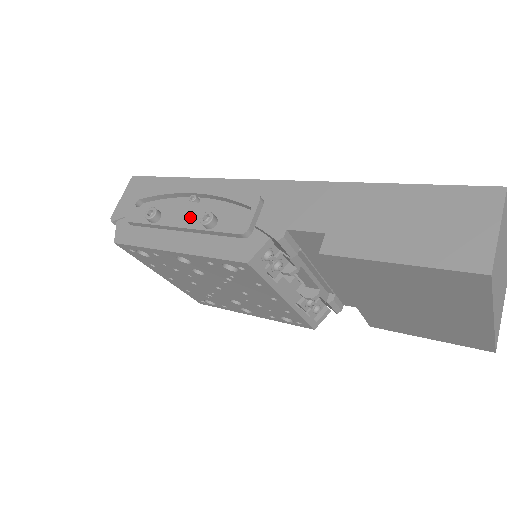
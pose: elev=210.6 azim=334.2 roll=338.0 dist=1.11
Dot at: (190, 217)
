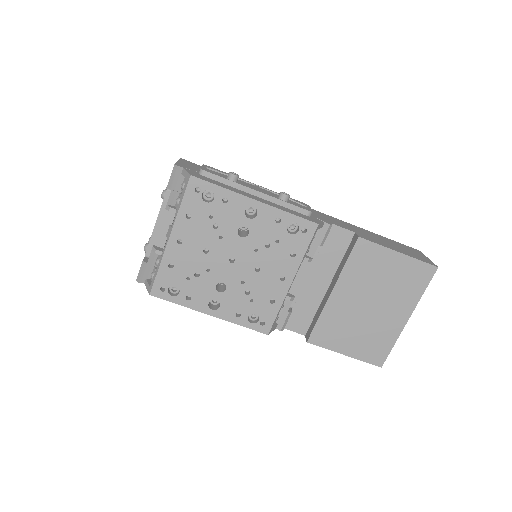
Dot at: (264, 191)
